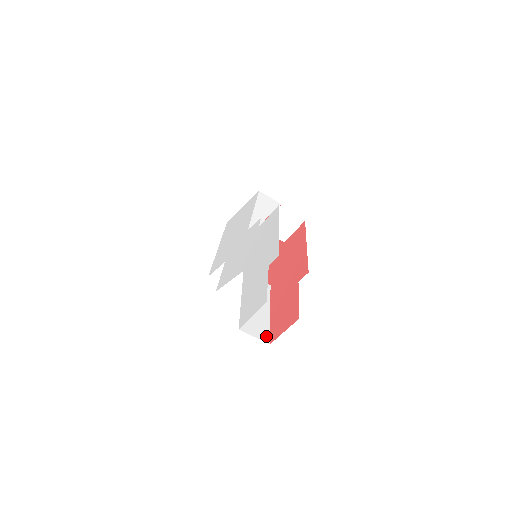
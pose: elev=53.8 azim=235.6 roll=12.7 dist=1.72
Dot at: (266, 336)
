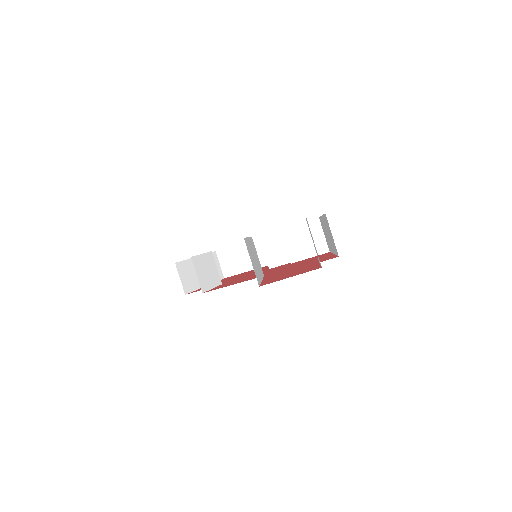
Dot at: (258, 279)
